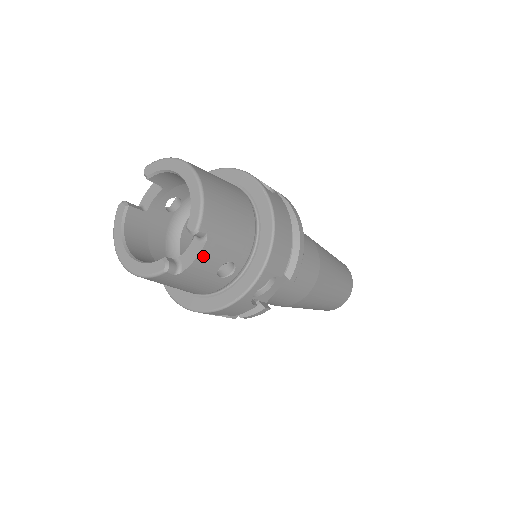
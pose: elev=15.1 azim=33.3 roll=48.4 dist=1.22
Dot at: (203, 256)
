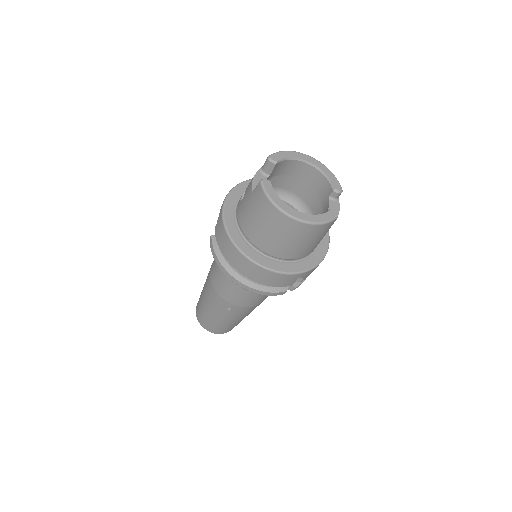
Dot at: (337, 211)
